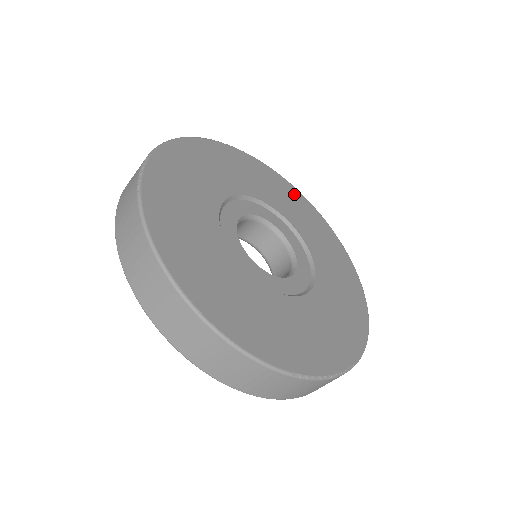
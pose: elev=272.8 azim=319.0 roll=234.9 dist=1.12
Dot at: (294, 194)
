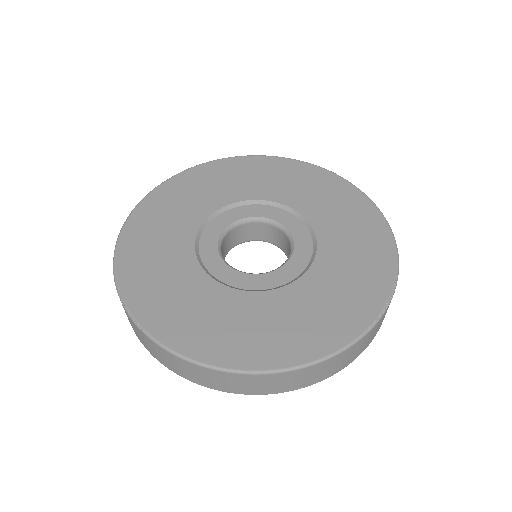
Dot at: (231, 166)
